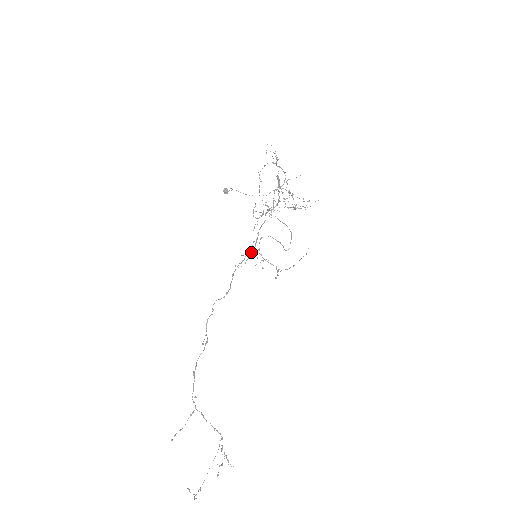
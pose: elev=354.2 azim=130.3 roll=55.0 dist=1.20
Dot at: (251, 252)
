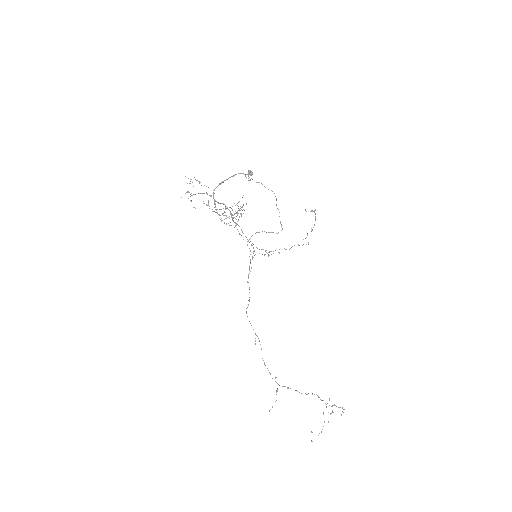
Dot at: (253, 253)
